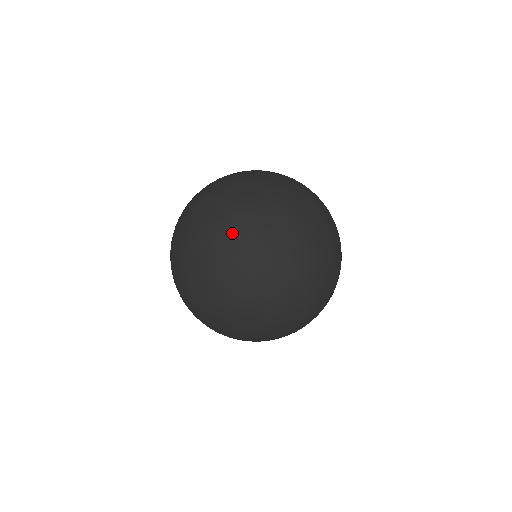
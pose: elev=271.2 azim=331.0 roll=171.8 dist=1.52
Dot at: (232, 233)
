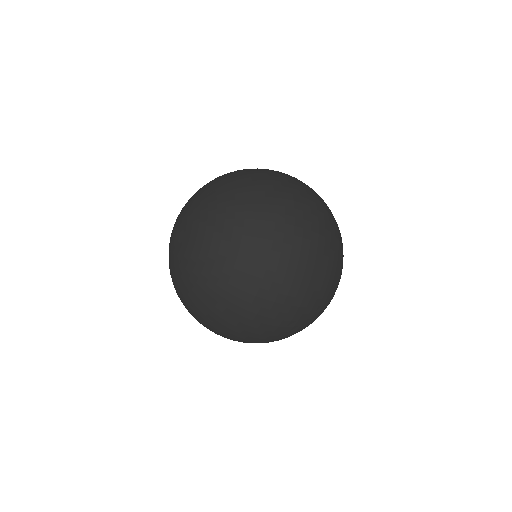
Dot at: (184, 209)
